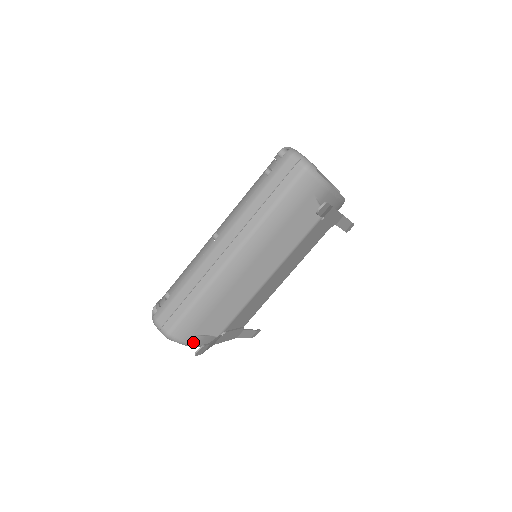
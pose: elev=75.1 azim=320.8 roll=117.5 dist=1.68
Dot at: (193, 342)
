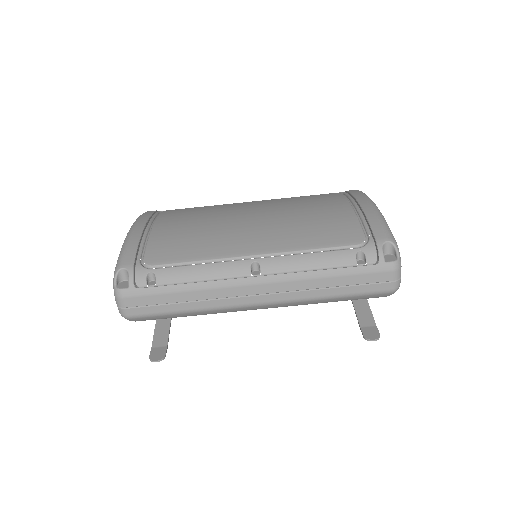
Dot at: occluded
